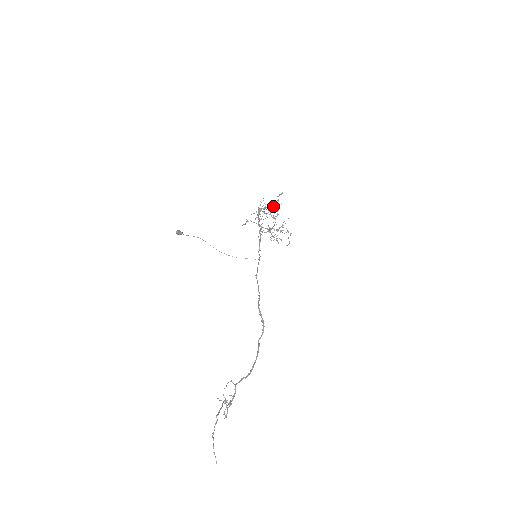
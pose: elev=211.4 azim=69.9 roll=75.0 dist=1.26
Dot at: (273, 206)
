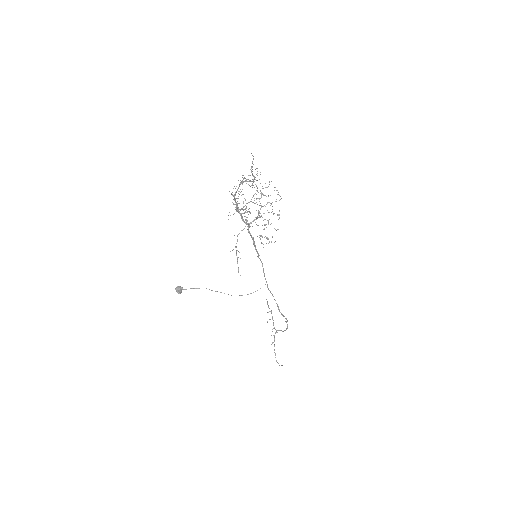
Dot at: (248, 181)
